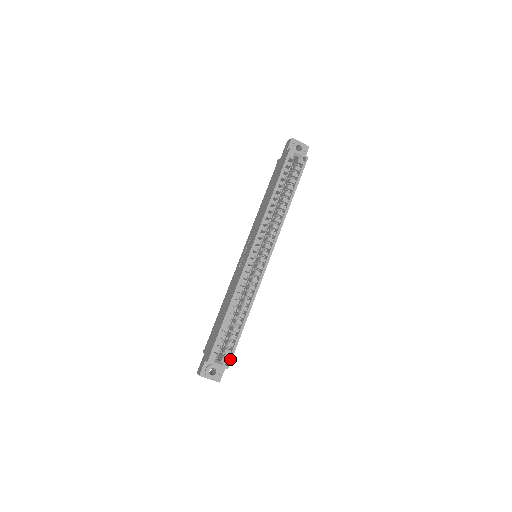
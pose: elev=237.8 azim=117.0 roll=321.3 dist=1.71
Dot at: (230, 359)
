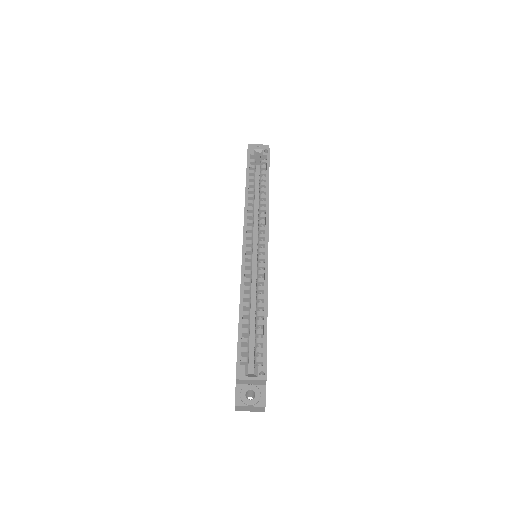
Dot at: (264, 367)
